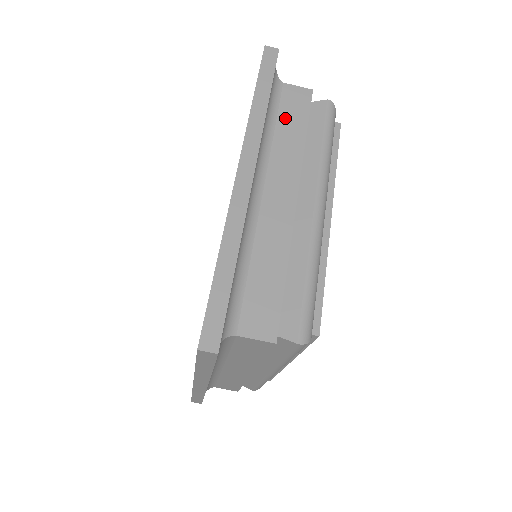
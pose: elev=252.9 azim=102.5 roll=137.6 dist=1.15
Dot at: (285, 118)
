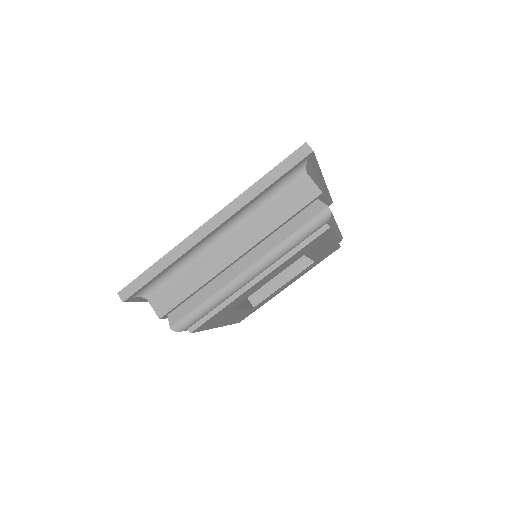
Dot at: (282, 201)
